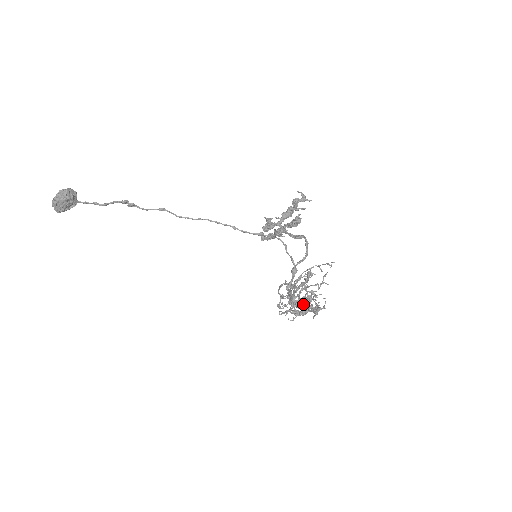
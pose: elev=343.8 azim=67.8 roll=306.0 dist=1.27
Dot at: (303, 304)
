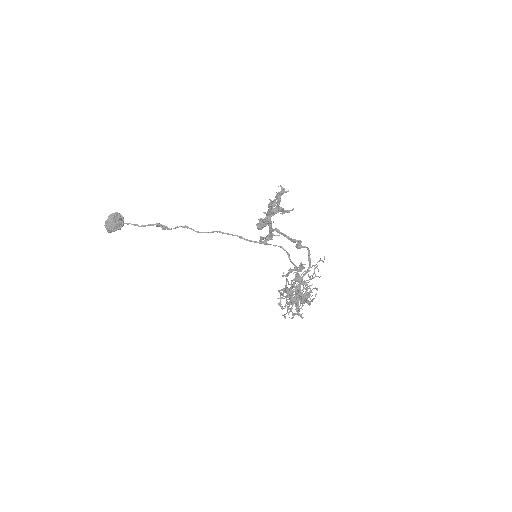
Dot at: occluded
